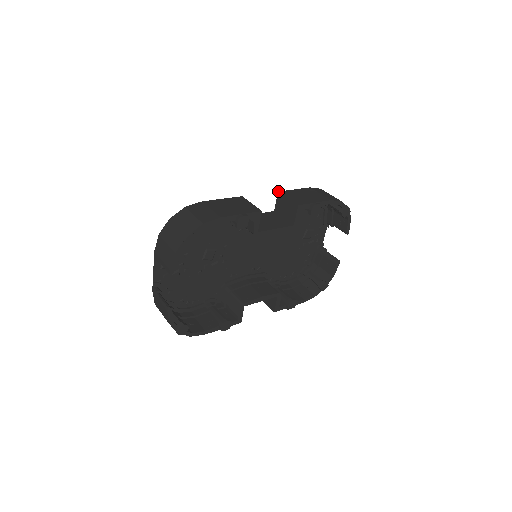
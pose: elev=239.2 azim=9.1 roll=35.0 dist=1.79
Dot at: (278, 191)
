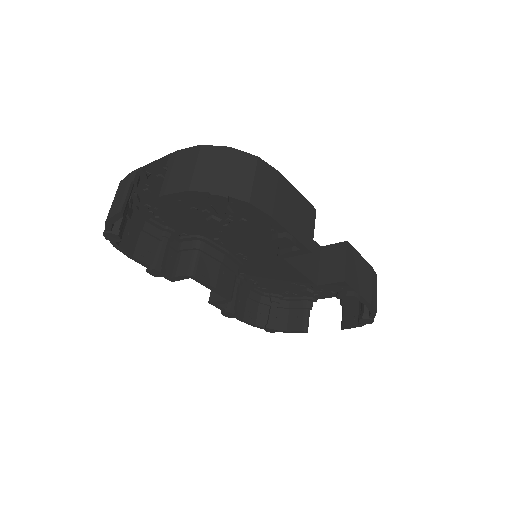
Dot at: occluded
